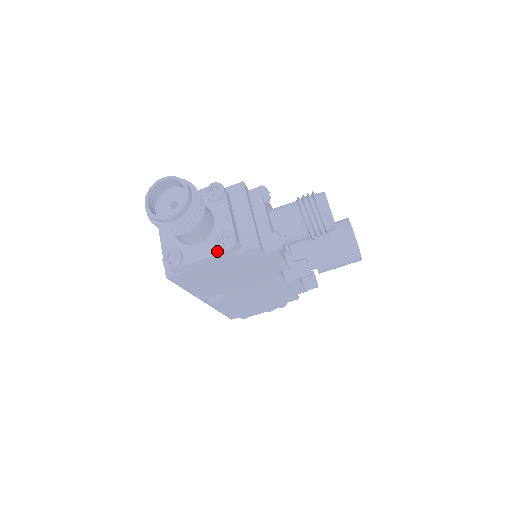
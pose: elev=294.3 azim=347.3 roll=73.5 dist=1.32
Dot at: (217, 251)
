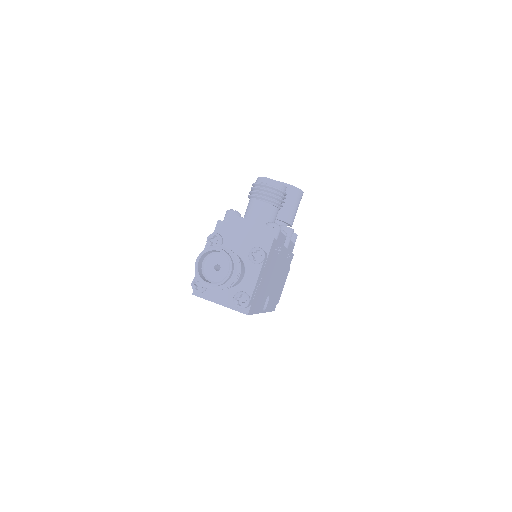
Dot at: (259, 266)
